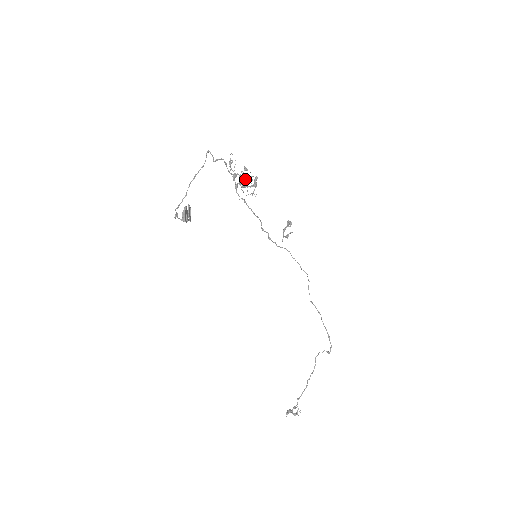
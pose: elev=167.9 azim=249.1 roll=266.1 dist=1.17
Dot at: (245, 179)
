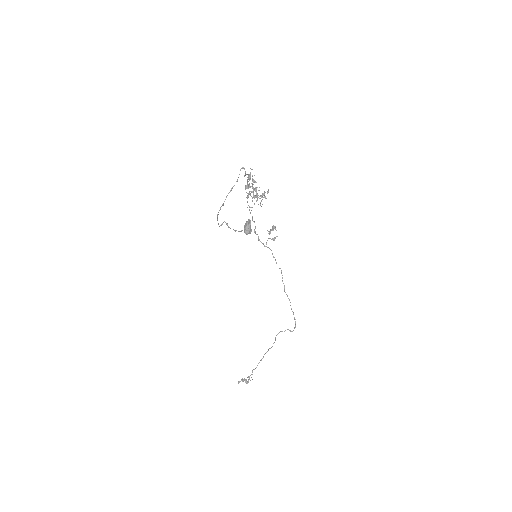
Dot at: (253, 190)
